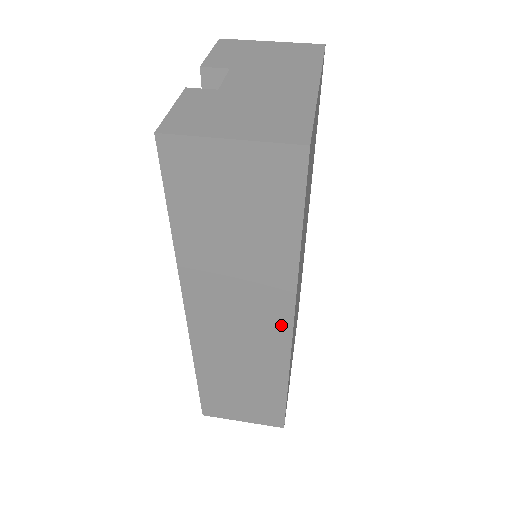
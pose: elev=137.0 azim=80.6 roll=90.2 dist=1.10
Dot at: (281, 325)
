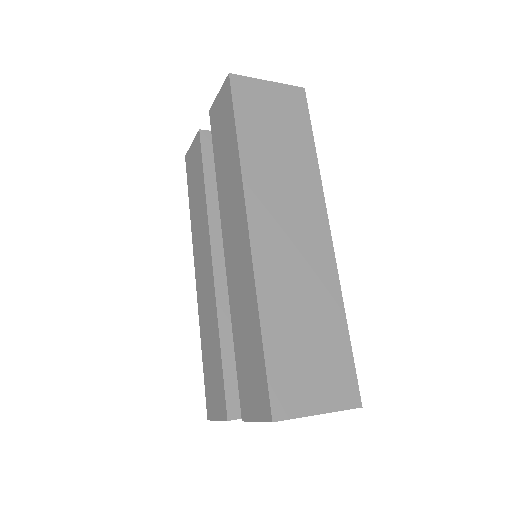
Dot at: (321, 223)
